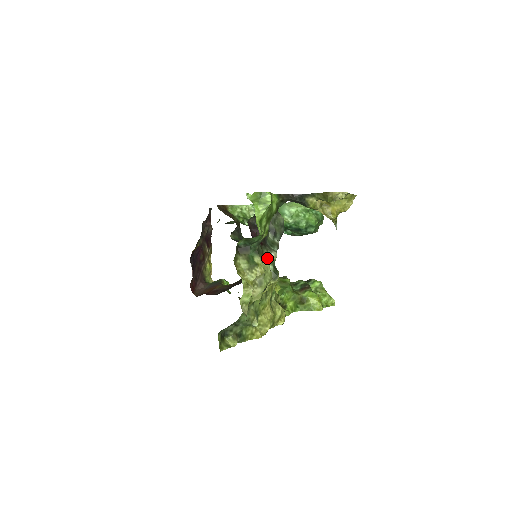
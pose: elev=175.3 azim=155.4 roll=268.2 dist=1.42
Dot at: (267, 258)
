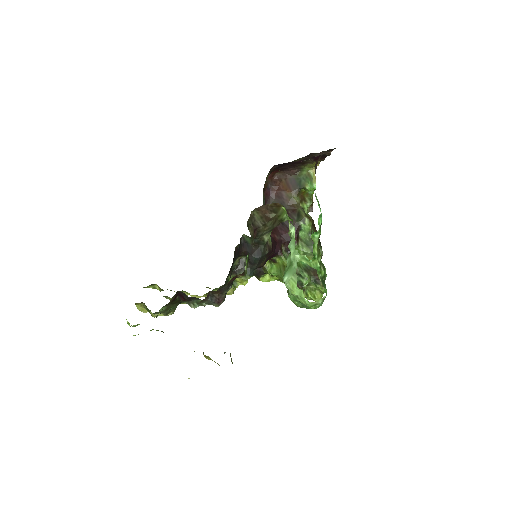
Dot at: (187, 303)
